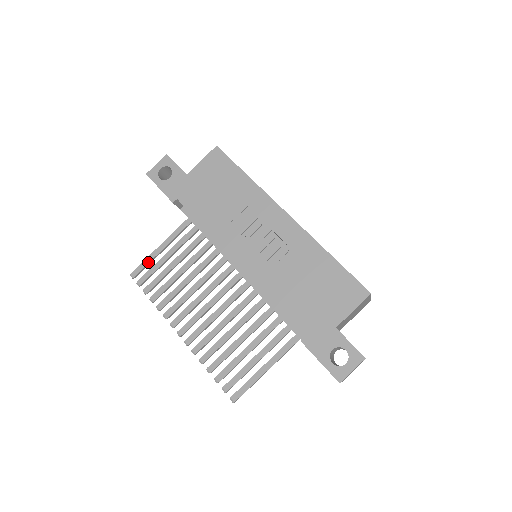
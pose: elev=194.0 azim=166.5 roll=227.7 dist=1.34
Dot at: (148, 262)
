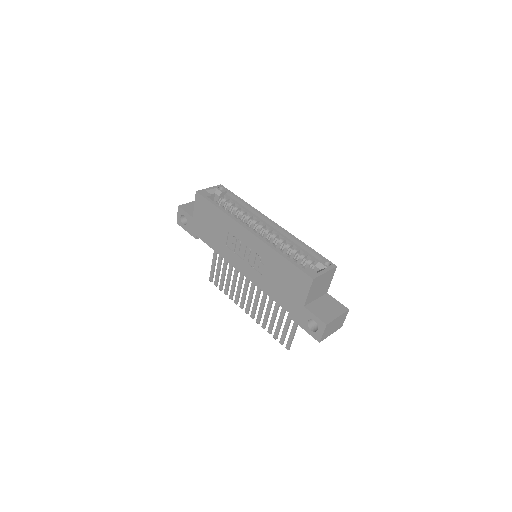
Dot at: (213, 271)
